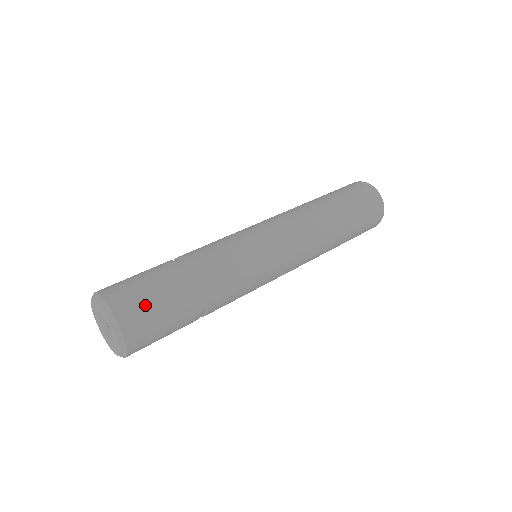
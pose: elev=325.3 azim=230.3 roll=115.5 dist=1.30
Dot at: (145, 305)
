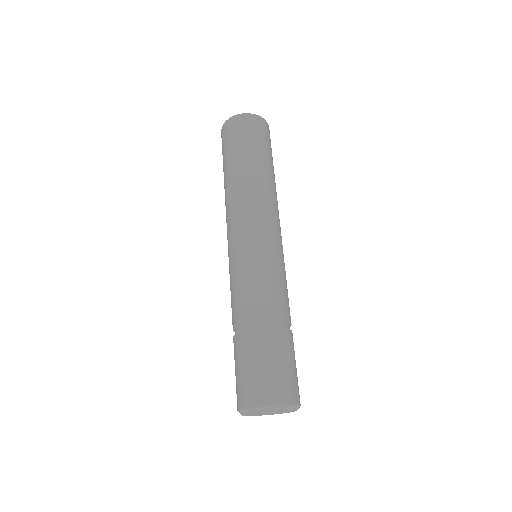
Dot at: (292, 376)
